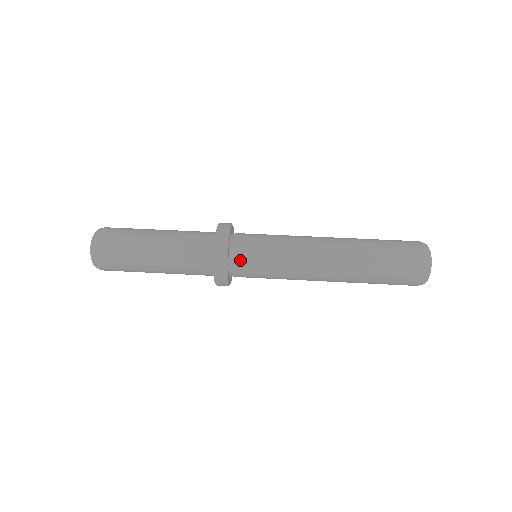
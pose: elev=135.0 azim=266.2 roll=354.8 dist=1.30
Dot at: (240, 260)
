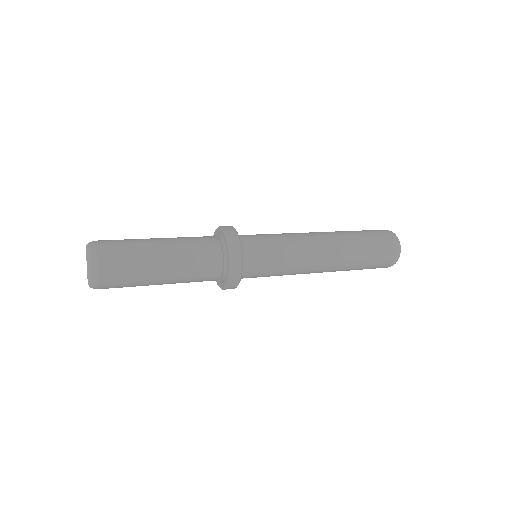
Dot at: (251, 258)
